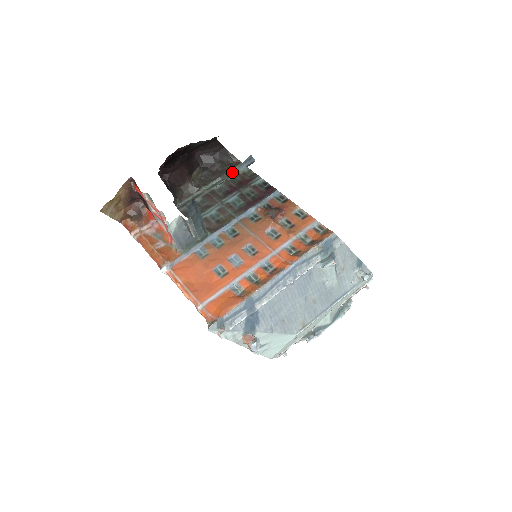
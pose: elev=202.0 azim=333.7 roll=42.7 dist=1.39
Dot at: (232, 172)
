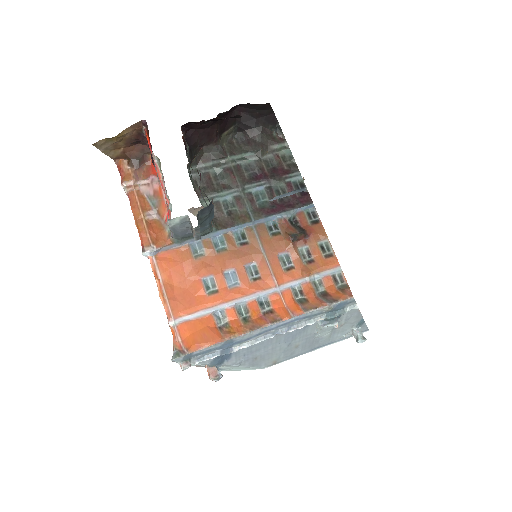
Dot at: (270, 149)
